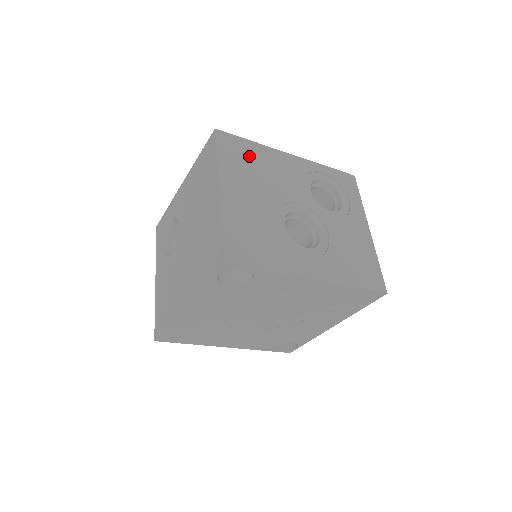
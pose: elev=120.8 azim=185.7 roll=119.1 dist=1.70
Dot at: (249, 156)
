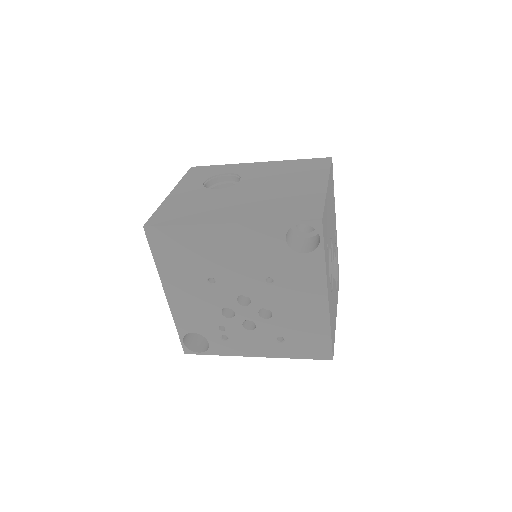
Dot at: occluded
